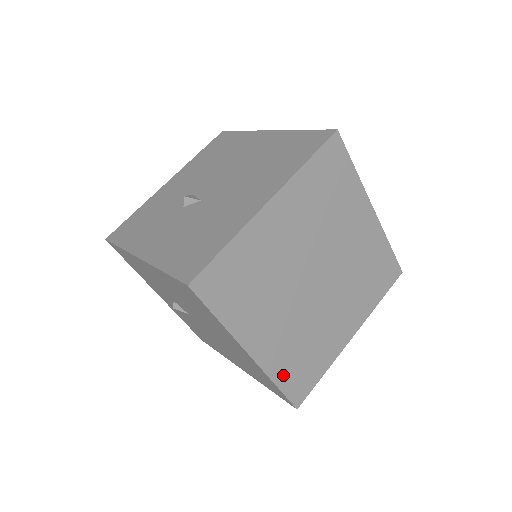
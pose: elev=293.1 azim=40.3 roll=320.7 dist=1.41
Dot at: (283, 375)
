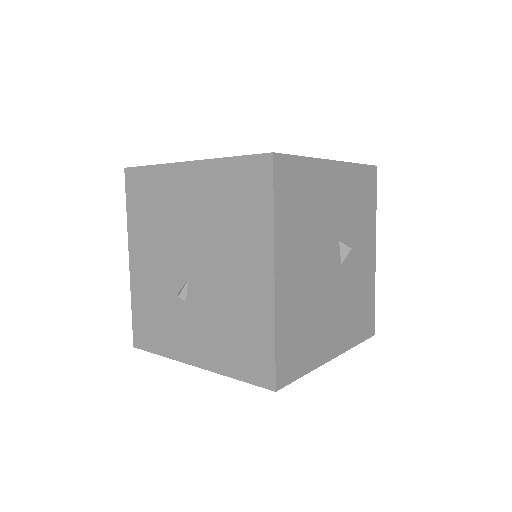
Dot at: occluded
